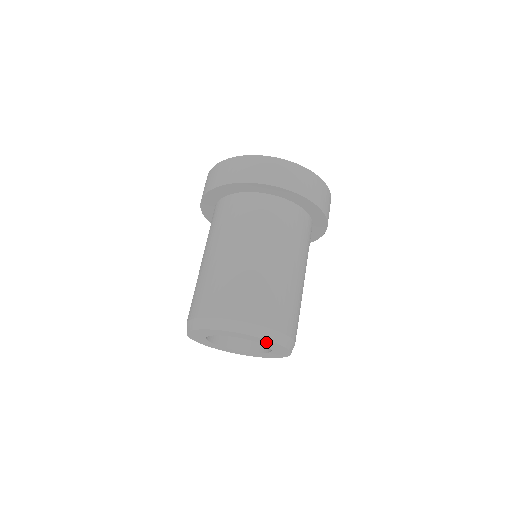
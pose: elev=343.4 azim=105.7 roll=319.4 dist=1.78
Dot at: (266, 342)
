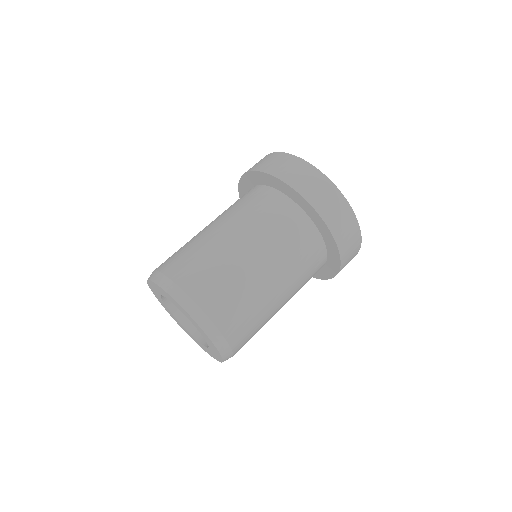
Dot at: (169, 297)
